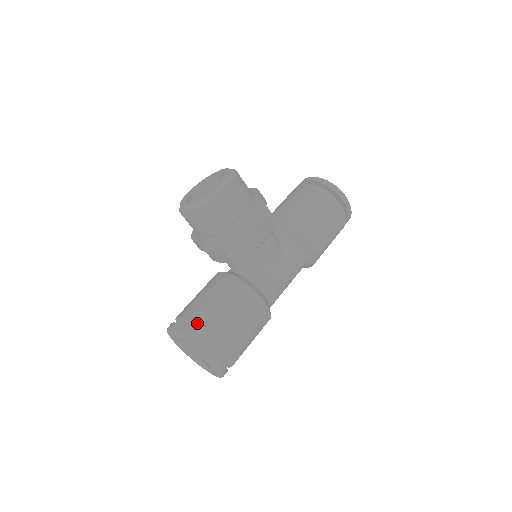
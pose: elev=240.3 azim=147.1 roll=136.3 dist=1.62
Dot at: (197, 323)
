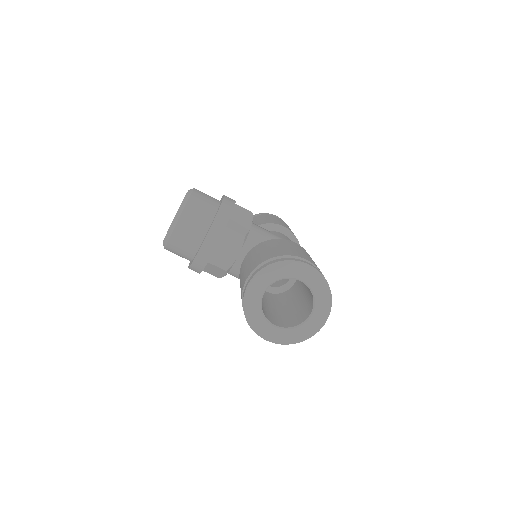
Dot at: (265, 259)
